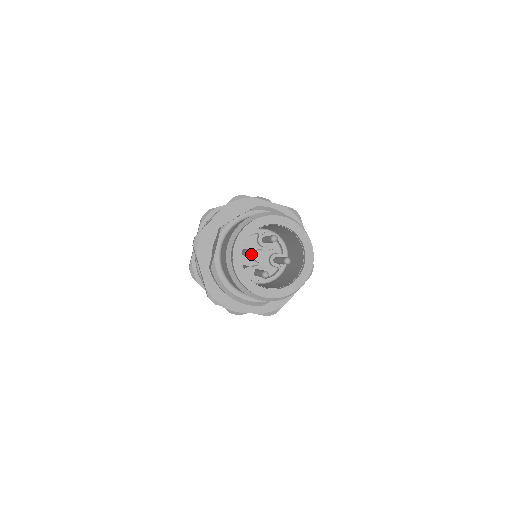
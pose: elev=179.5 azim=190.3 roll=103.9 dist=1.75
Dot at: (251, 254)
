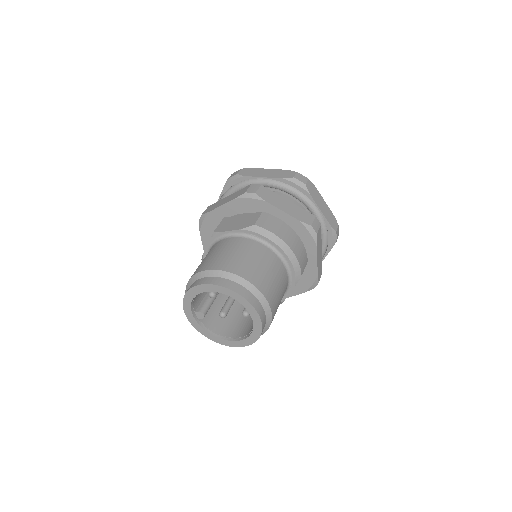
Dot at: (210, 297)
